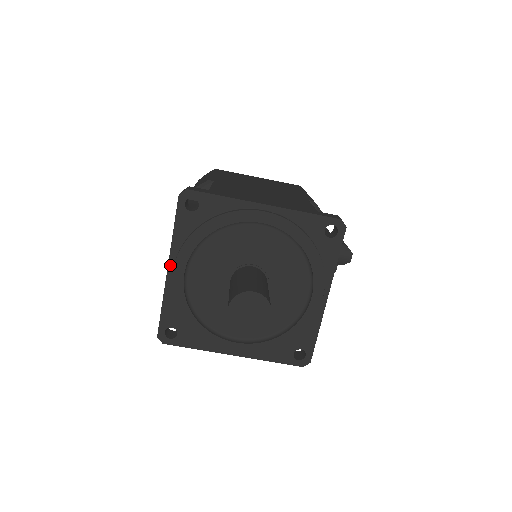
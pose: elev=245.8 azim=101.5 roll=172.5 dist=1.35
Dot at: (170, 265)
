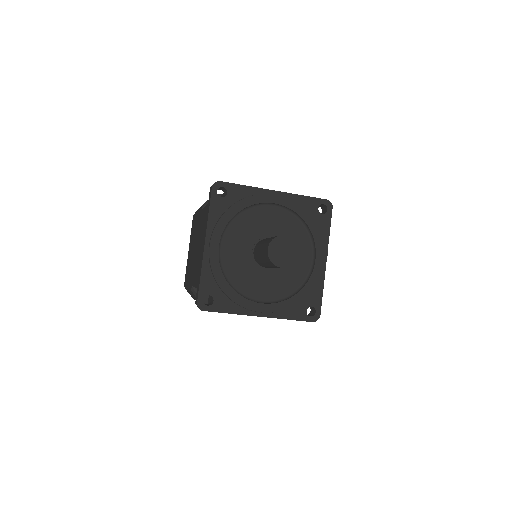
Dot at: (207, 241)
